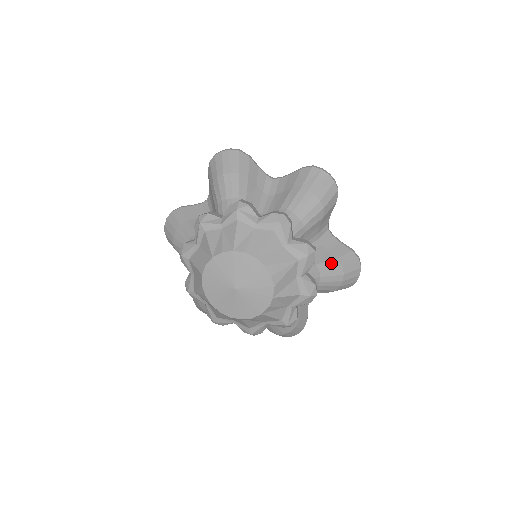
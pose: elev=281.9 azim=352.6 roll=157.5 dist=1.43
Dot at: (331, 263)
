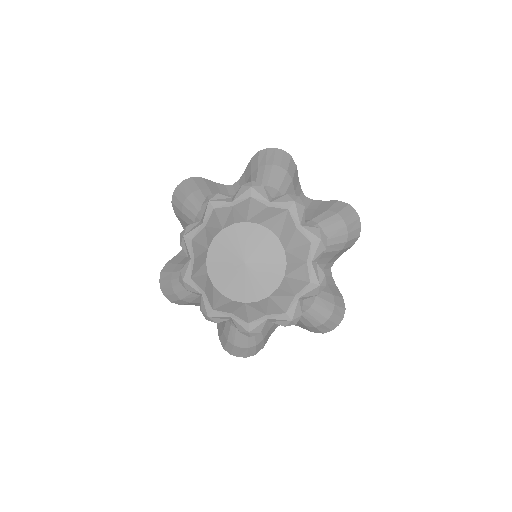
Dot at: (324, 214)
